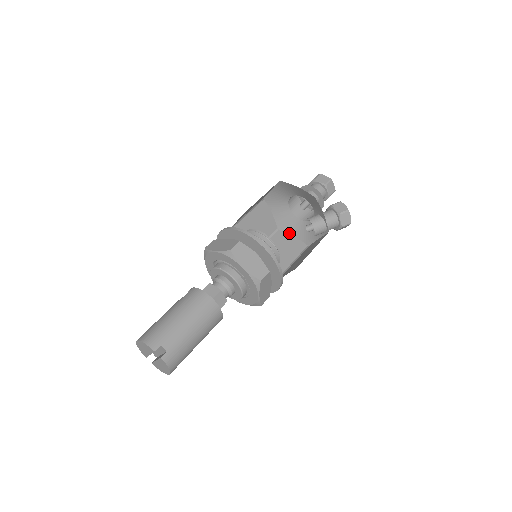
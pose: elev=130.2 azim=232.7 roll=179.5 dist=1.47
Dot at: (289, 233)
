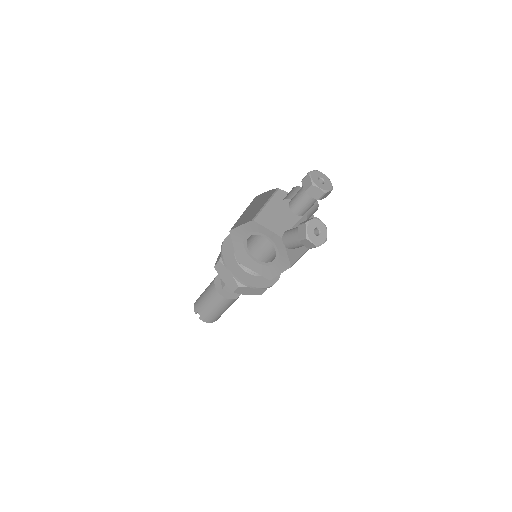
Dot at: occluded
